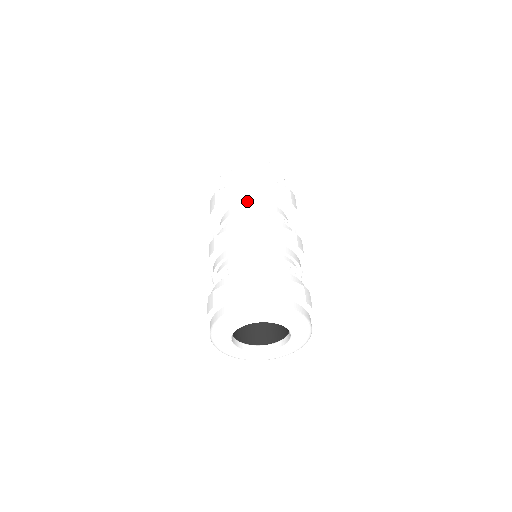
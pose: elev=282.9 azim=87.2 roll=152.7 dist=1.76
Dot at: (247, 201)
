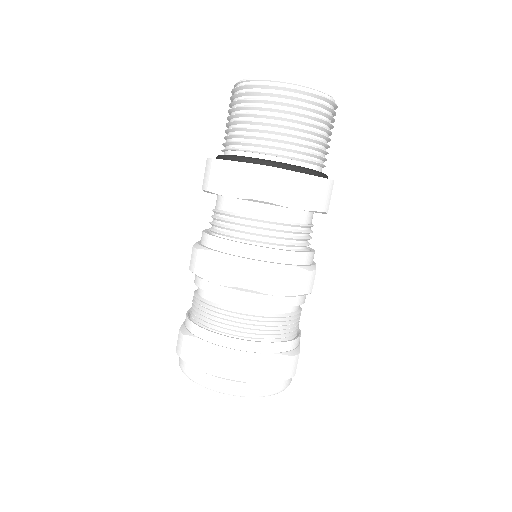
Dot at: occluded
